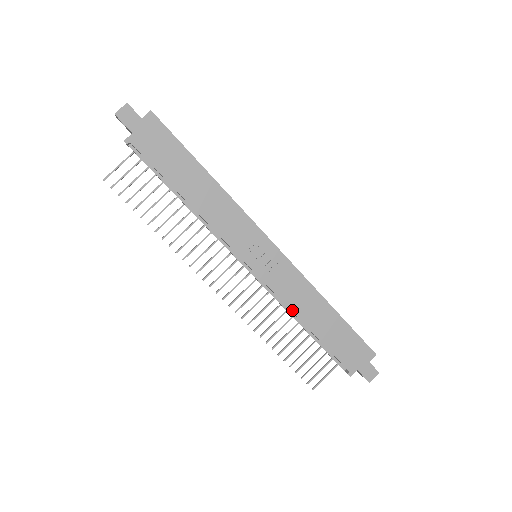
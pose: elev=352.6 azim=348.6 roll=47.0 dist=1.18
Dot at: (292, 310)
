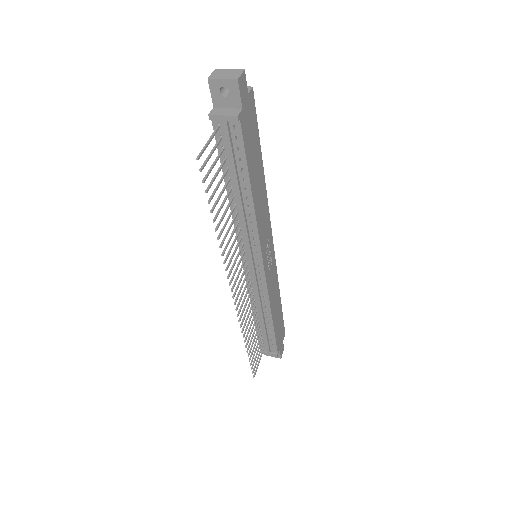
Dot at: (271, 306)
